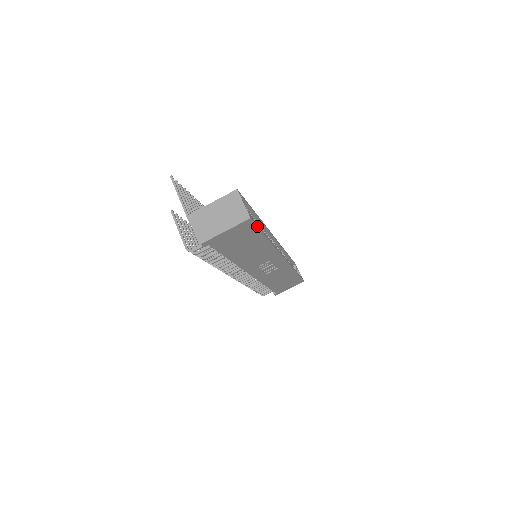
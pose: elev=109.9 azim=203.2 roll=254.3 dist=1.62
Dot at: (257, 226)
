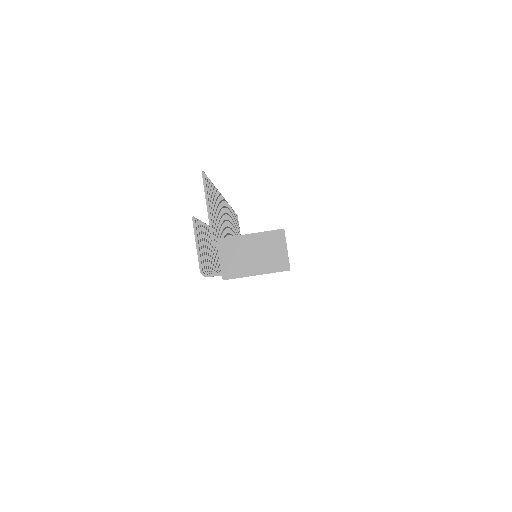
Dot at: occluded
